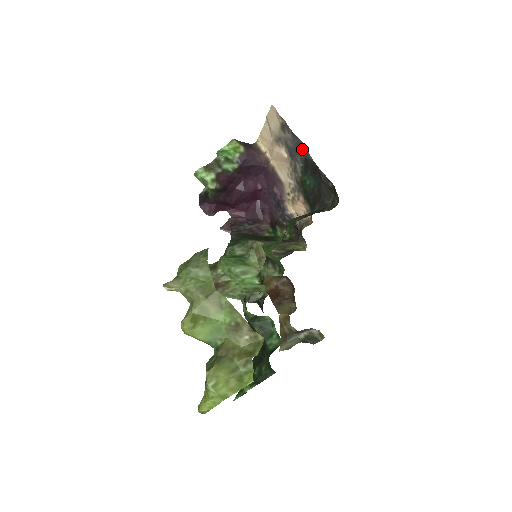
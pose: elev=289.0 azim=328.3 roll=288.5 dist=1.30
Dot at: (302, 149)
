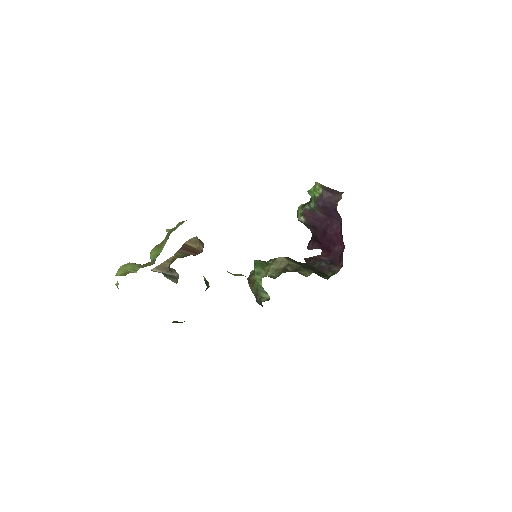
Dot at: occluded
